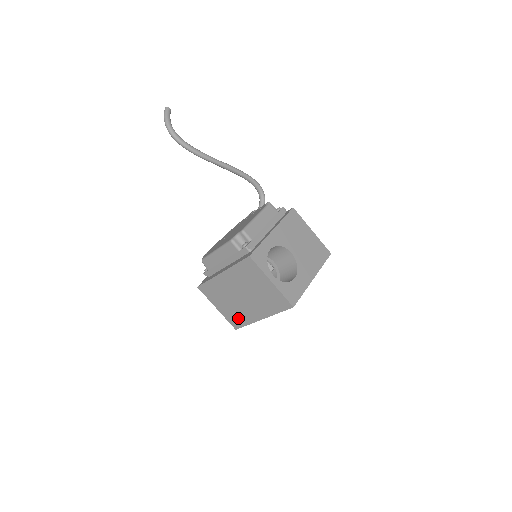
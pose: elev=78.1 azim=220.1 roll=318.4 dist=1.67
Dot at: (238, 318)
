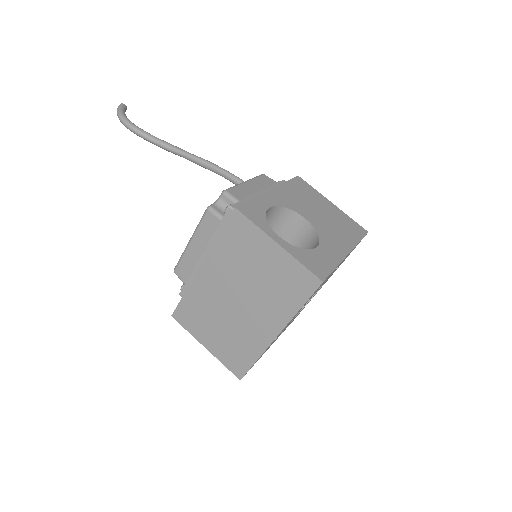
Dot at: (239, 352)
